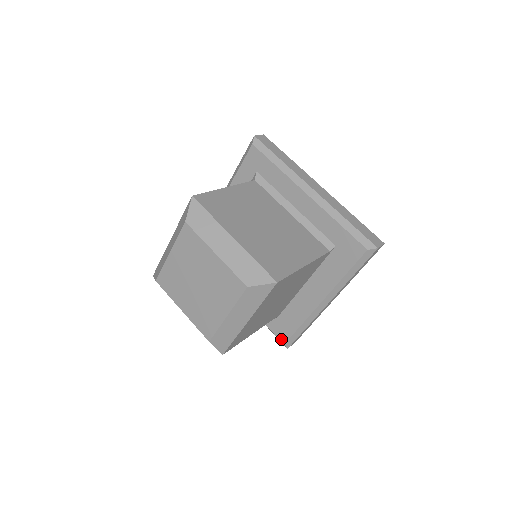
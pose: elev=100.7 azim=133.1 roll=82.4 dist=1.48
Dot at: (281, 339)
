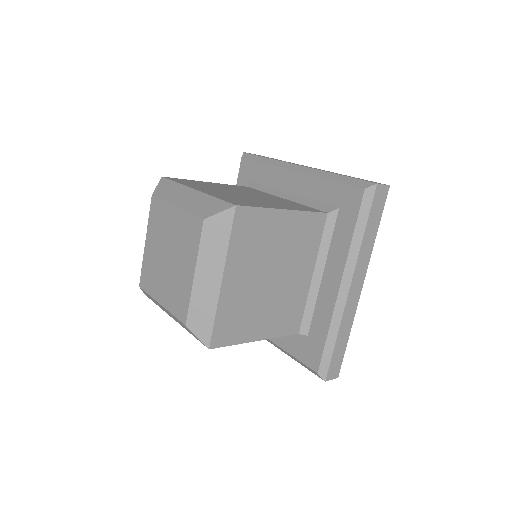
Dot at: occluded
